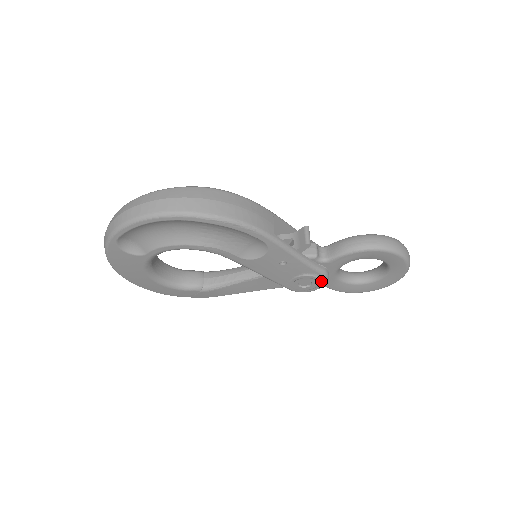
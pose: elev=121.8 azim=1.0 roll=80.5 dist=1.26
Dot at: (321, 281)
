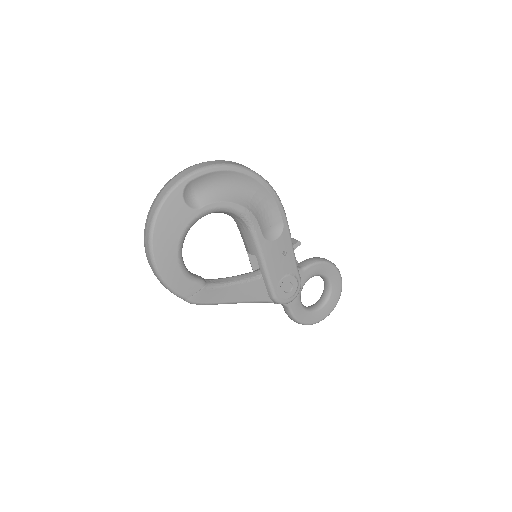
Dot at: (297, 289)
